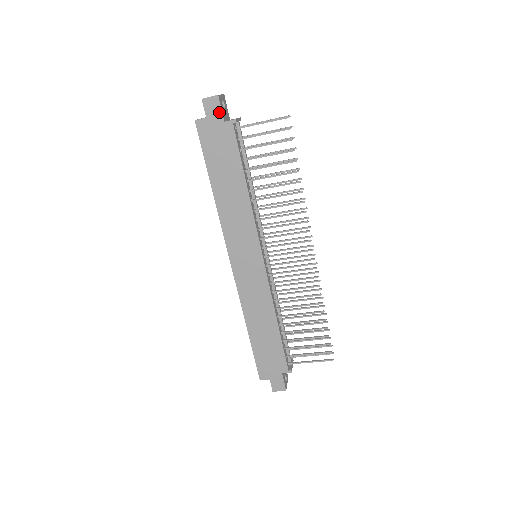
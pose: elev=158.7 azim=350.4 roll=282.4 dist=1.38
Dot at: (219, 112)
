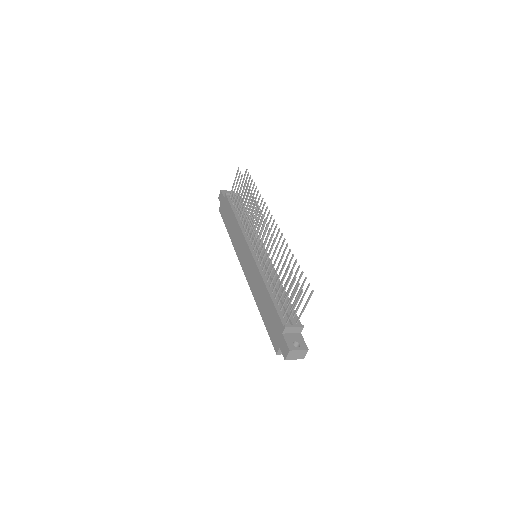
Dot at: (222, 196)
